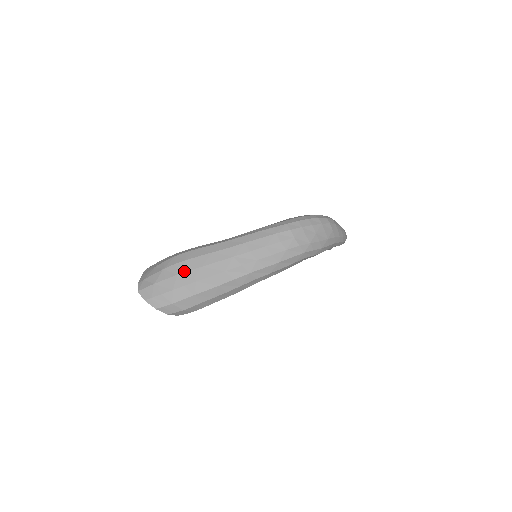
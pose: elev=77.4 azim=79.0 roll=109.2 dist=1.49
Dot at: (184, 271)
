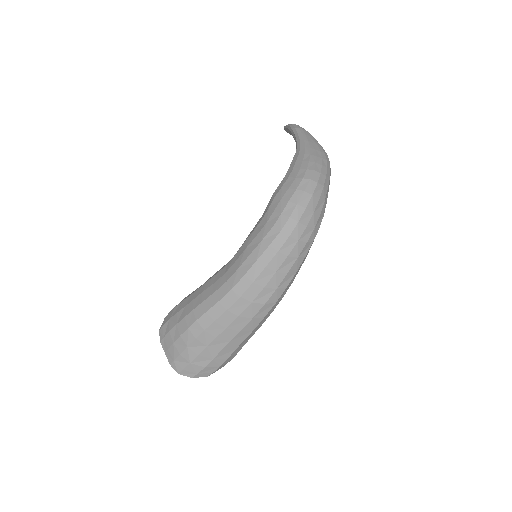
Dot at: (211, 340)
